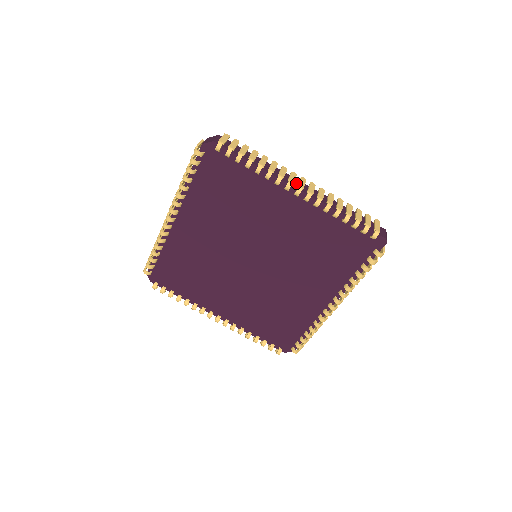
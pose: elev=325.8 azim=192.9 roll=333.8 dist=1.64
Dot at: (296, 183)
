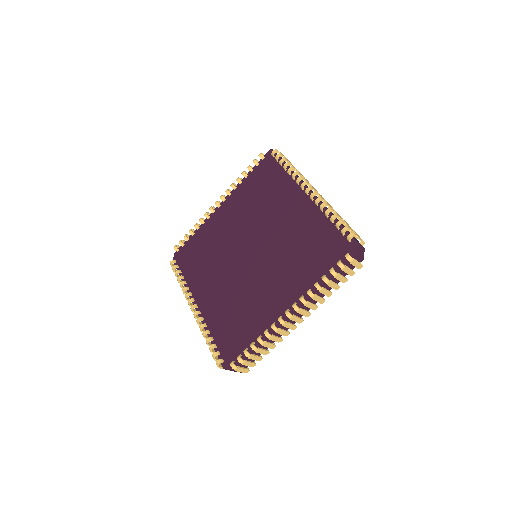
Dot at: occluded
